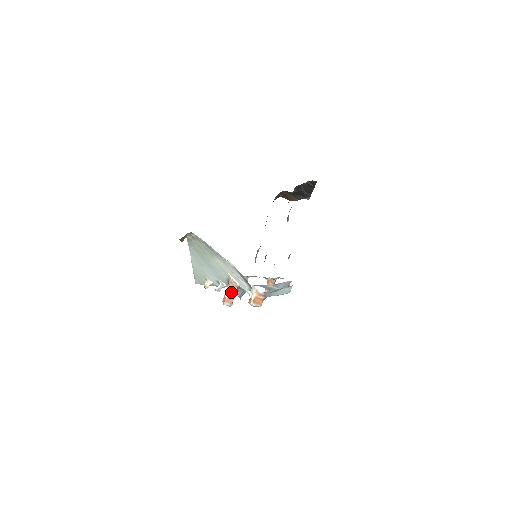
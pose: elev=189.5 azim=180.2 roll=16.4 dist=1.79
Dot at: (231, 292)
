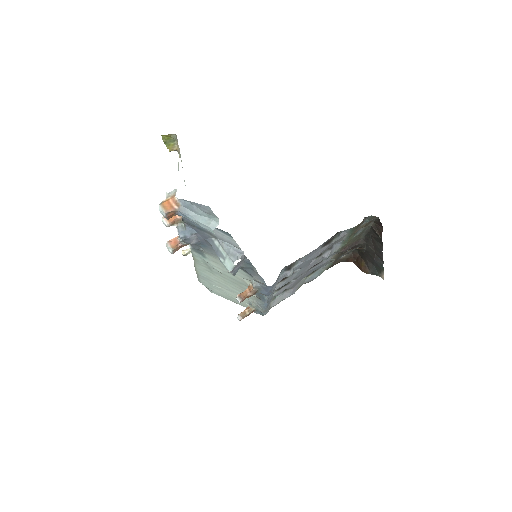
Dot at: occluded
